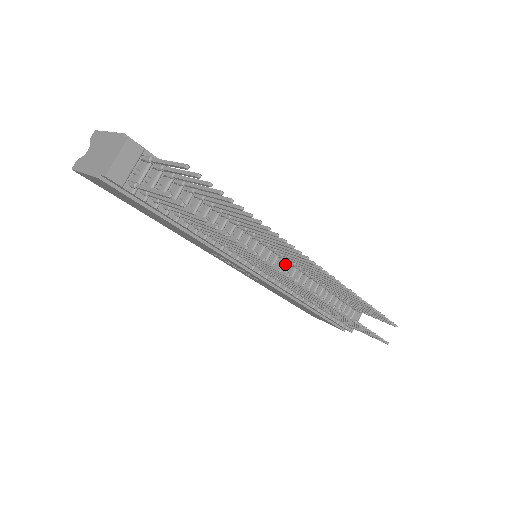
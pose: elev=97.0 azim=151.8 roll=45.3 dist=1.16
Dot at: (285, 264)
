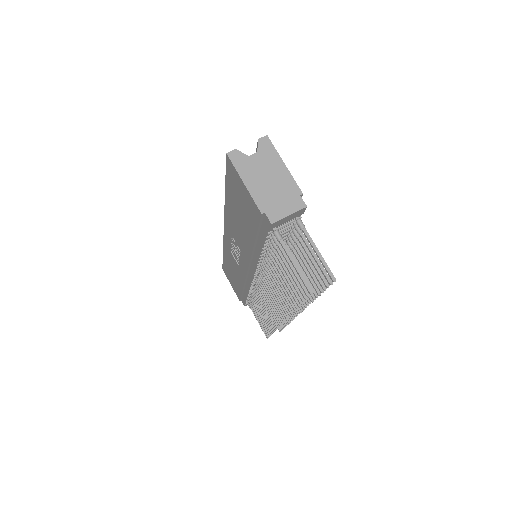
Dot at: occluded
